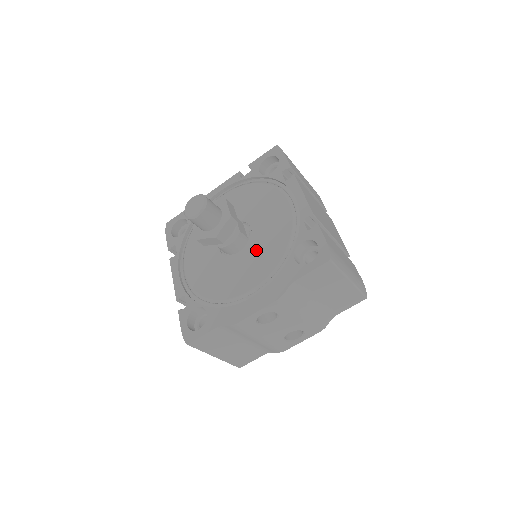
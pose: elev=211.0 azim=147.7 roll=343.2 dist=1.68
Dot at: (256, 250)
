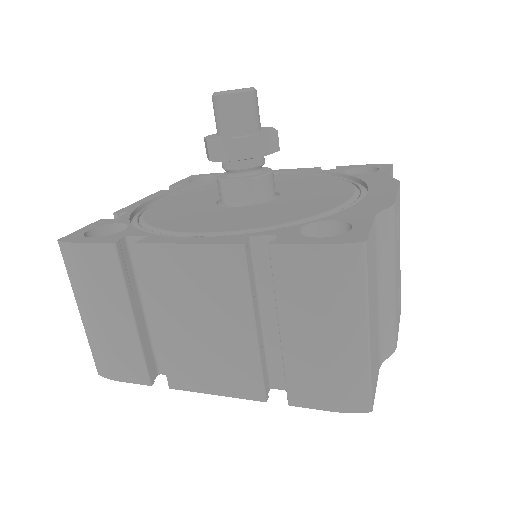
Dot at: (299, 188)
